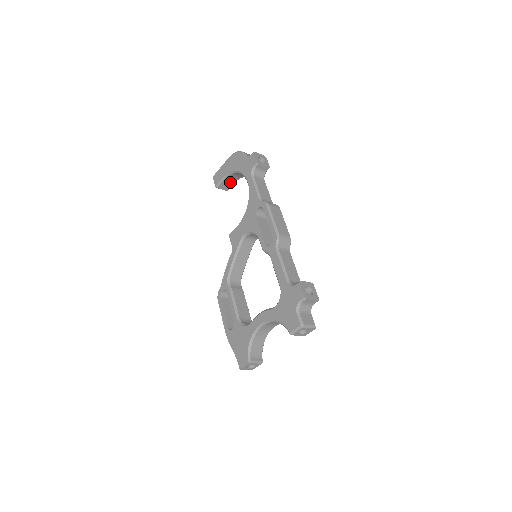
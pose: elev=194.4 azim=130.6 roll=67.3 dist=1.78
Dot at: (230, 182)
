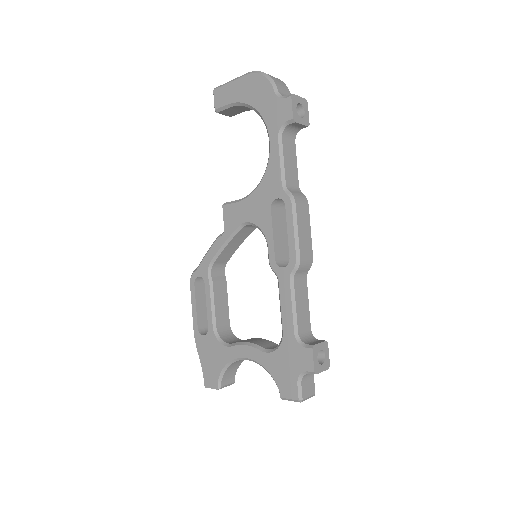
Dot at: (239, 110)
